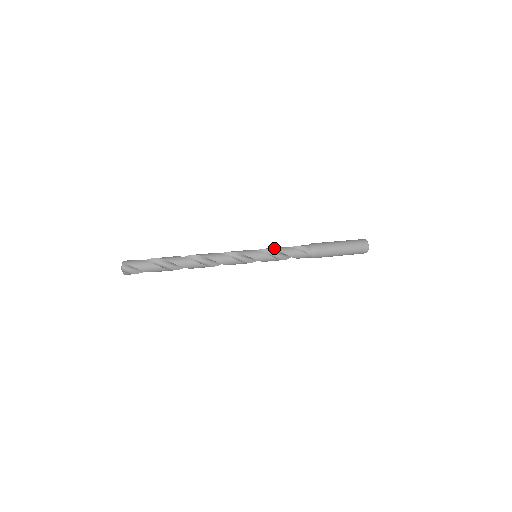
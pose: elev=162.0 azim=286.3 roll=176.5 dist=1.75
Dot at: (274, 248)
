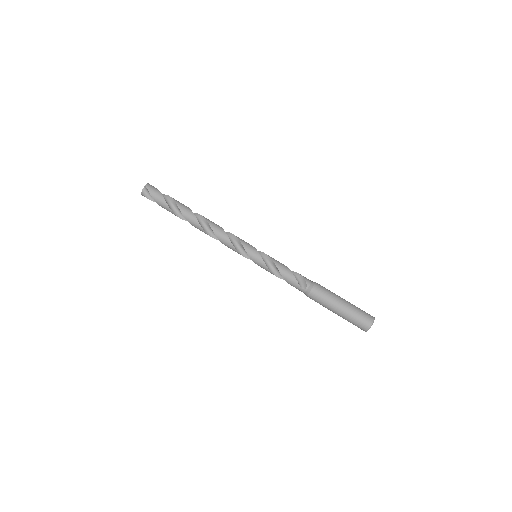
Dot at: (276, 261)
